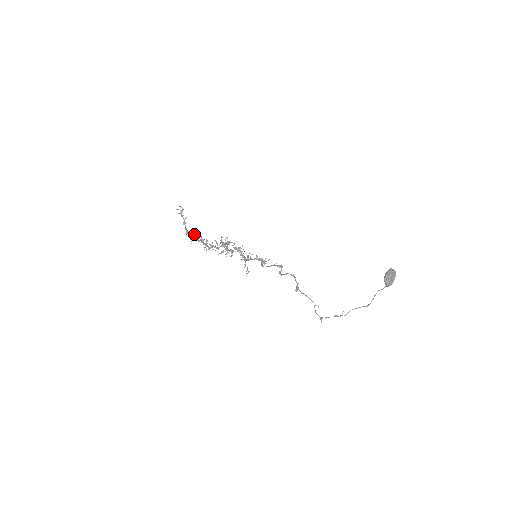
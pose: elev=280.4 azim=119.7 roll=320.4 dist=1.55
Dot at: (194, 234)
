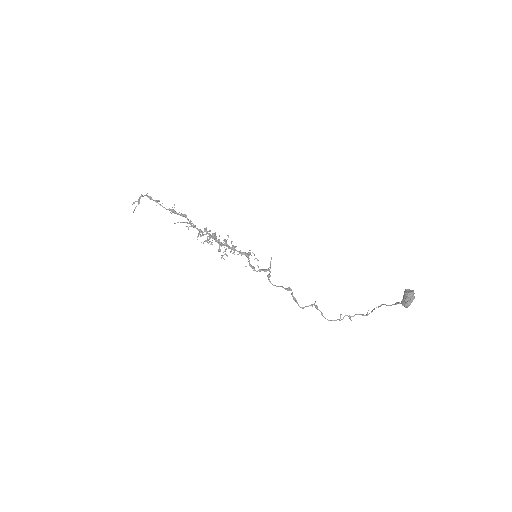
Dot at: occluded
